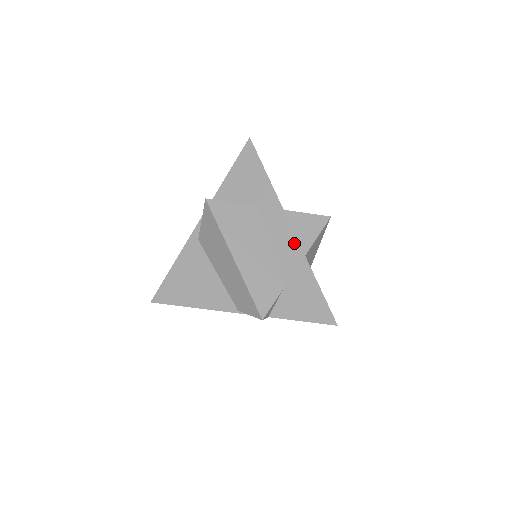
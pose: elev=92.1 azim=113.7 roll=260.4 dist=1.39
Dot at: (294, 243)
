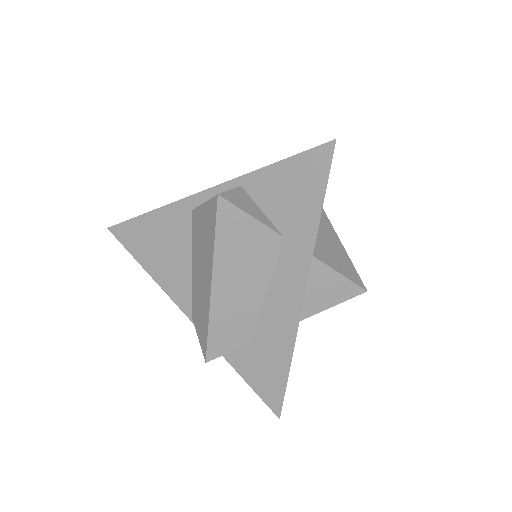
Dot at: (295, 313)
